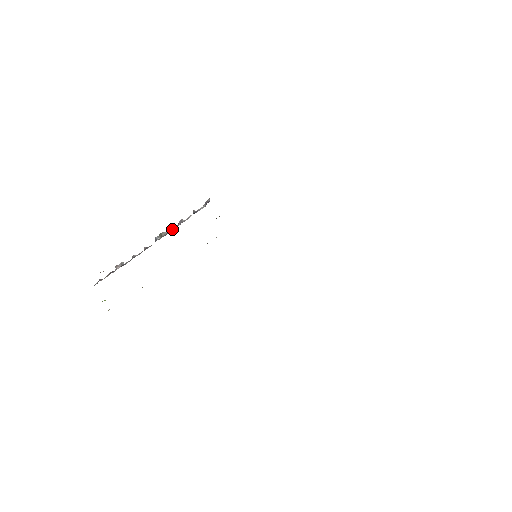
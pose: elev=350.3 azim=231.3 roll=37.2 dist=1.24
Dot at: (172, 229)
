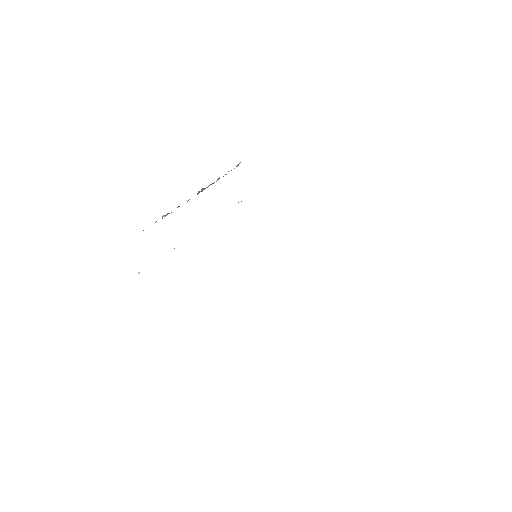
Dot at: occluded
